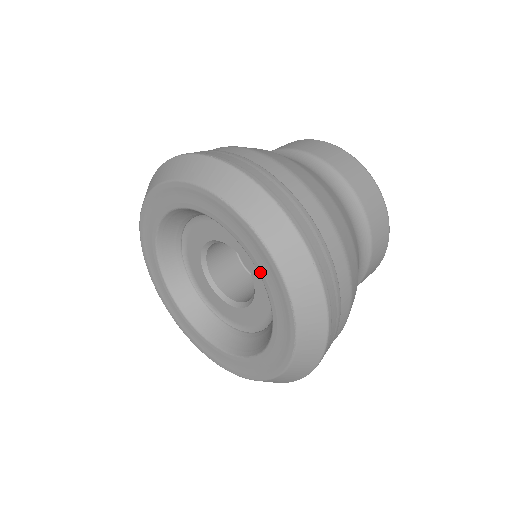
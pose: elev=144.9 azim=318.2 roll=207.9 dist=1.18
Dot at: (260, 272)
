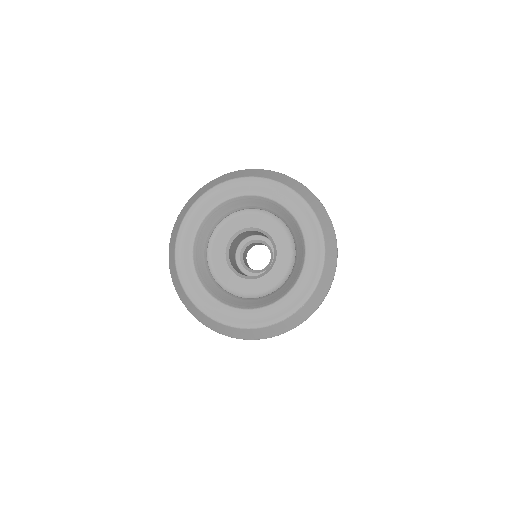
Dot at: (242, 194)
